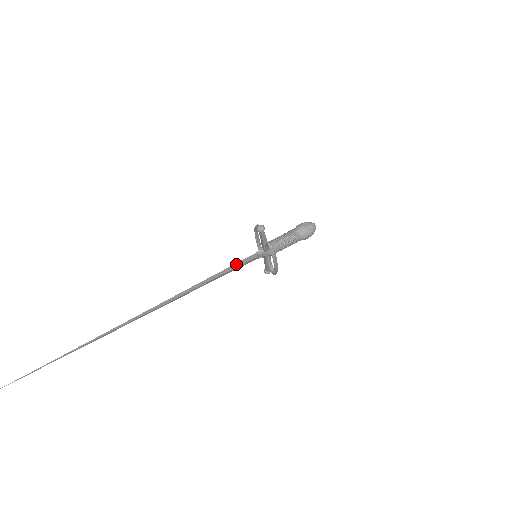
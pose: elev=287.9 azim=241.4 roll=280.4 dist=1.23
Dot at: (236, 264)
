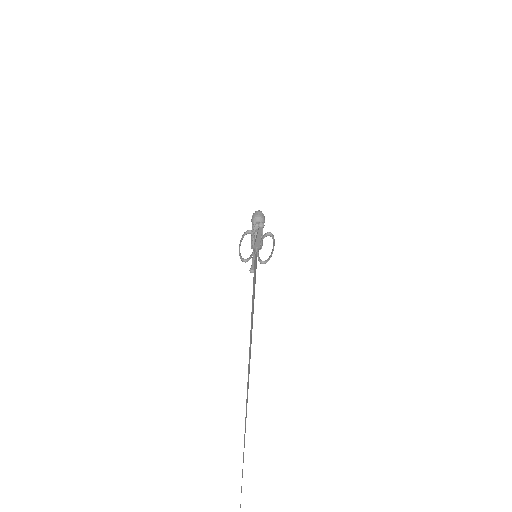
Dot at: (255, 269)
